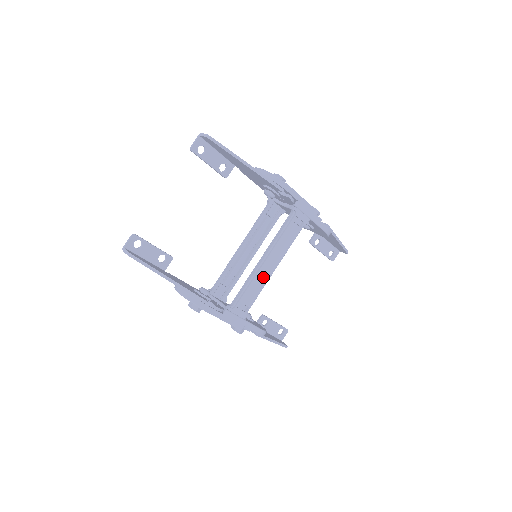
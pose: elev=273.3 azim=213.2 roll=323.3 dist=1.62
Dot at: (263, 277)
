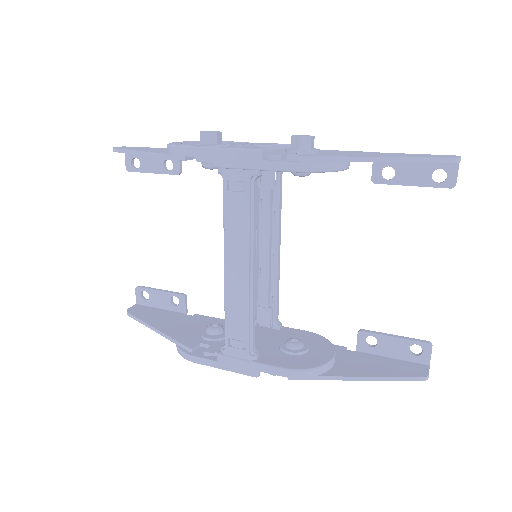
Dot at: (238, 292)
